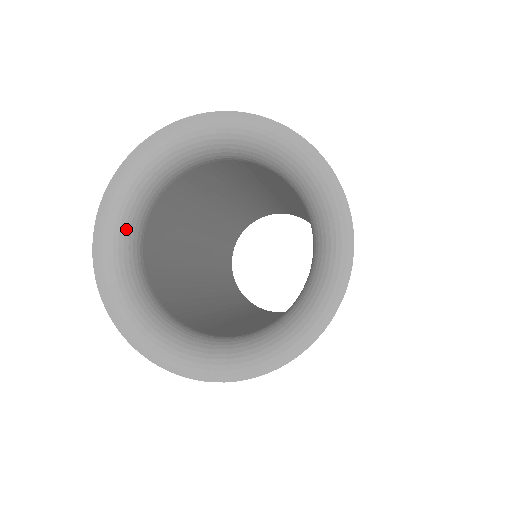
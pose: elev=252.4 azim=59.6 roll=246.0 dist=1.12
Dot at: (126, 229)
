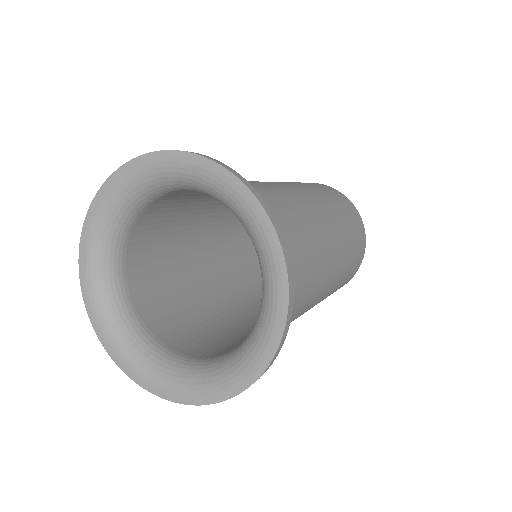
Dot at: (105, 256)
